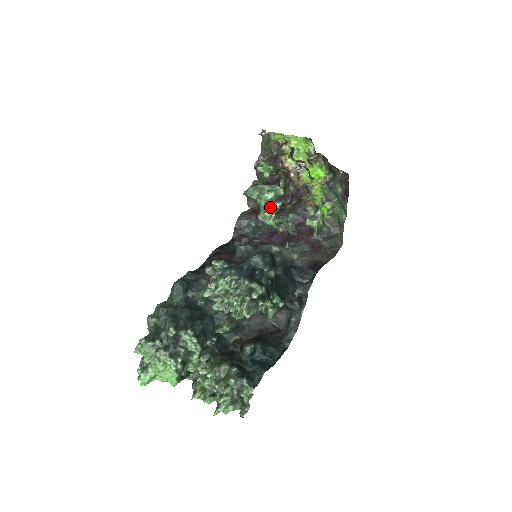
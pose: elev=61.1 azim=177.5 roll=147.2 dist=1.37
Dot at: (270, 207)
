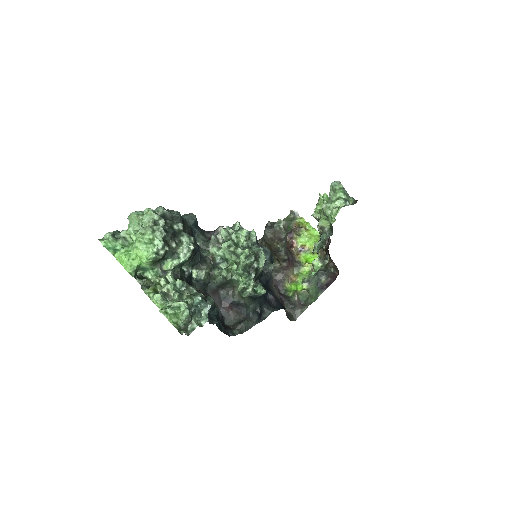
Dot at: (340, 202)
